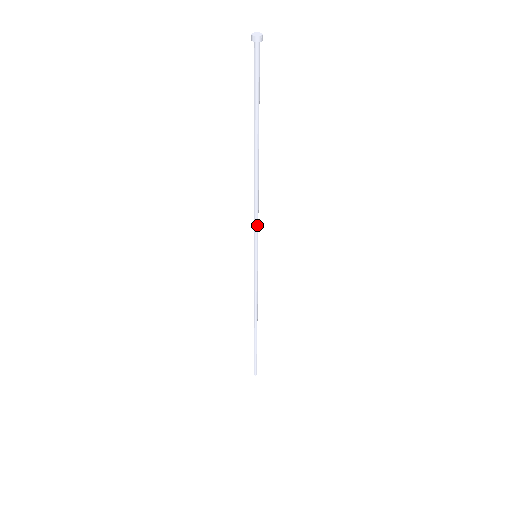
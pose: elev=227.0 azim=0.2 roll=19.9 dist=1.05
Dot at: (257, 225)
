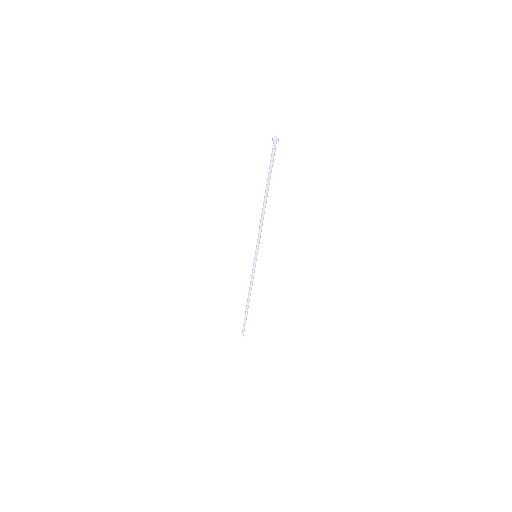
Dot at: (259, 237)
